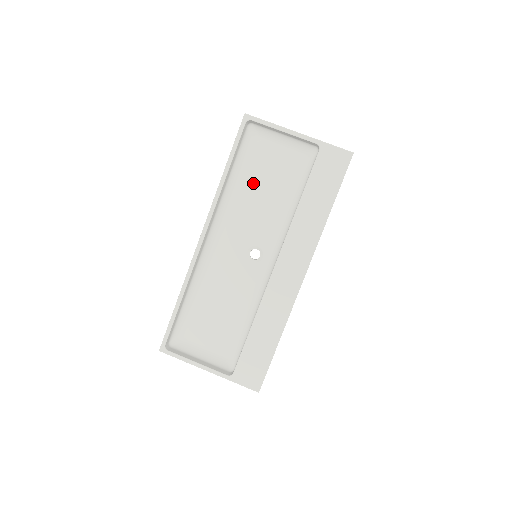
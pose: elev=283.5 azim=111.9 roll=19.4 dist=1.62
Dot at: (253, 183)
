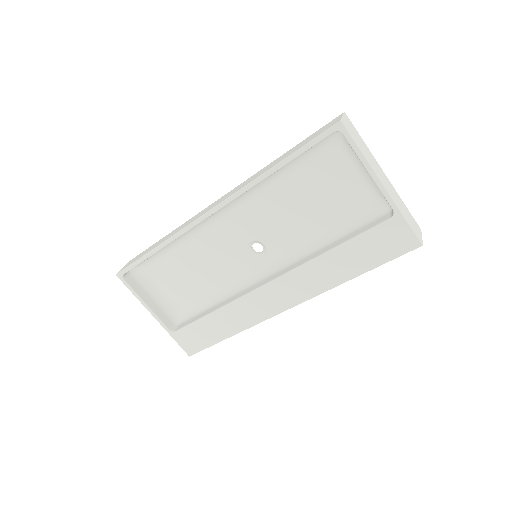
Dot at: (300, 187)
